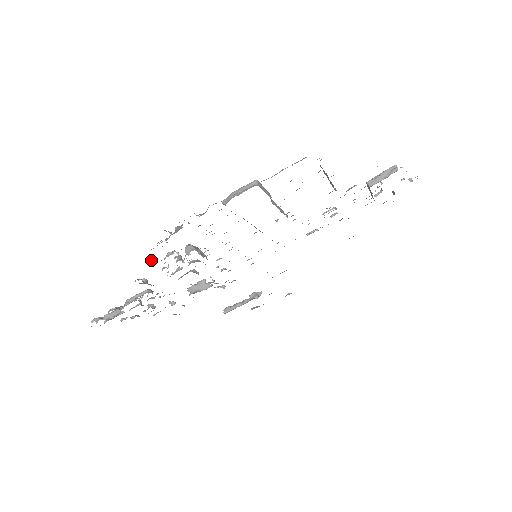
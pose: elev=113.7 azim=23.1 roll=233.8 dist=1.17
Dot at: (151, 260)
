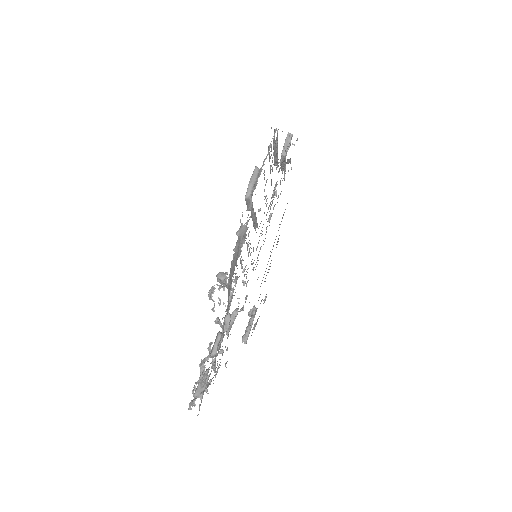
Dot at: (228, 282)
